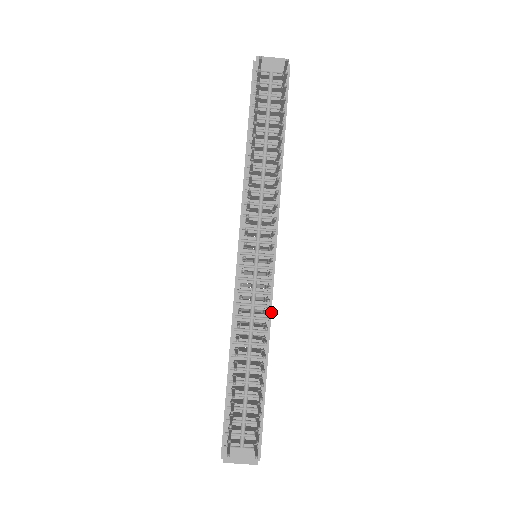
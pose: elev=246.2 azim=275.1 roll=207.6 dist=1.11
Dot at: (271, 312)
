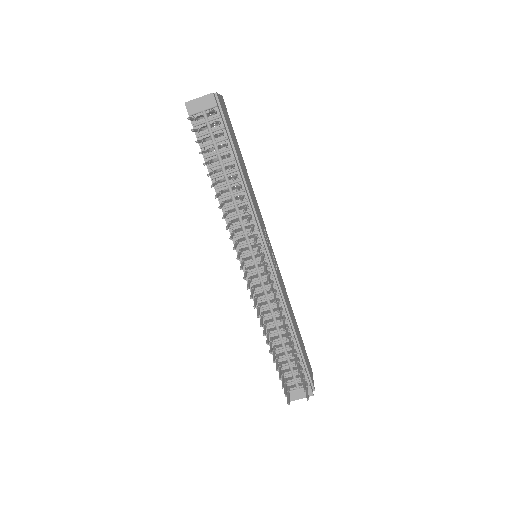
Dot at: (283, 295)
